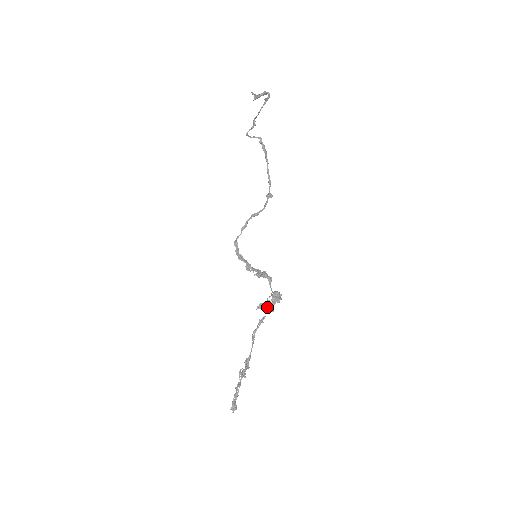
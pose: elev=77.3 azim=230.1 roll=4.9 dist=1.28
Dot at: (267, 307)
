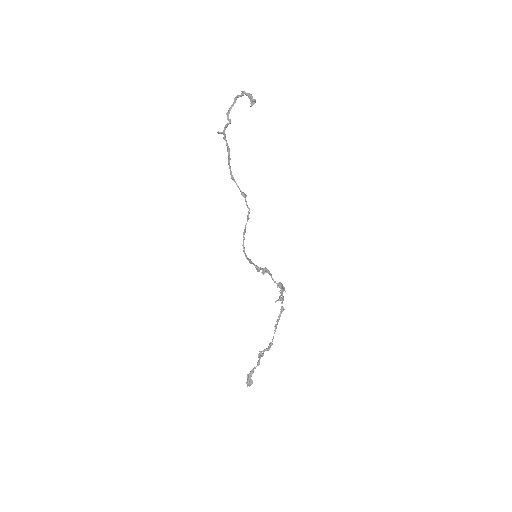
Dot at: (280, 298)
